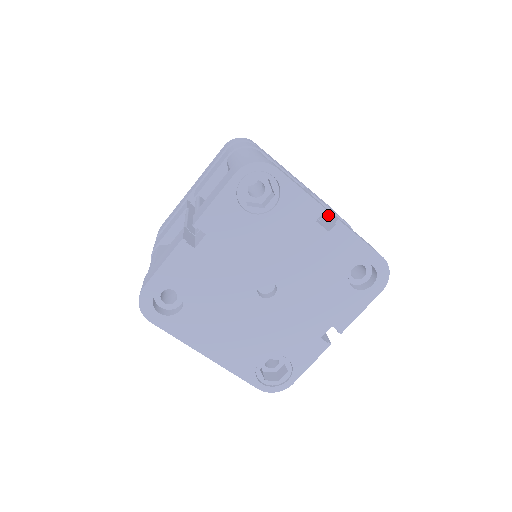
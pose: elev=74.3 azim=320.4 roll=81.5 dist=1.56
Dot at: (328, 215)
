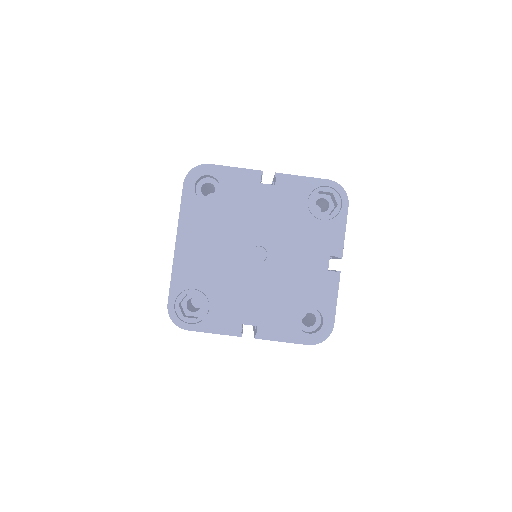
Dot at: occluded
